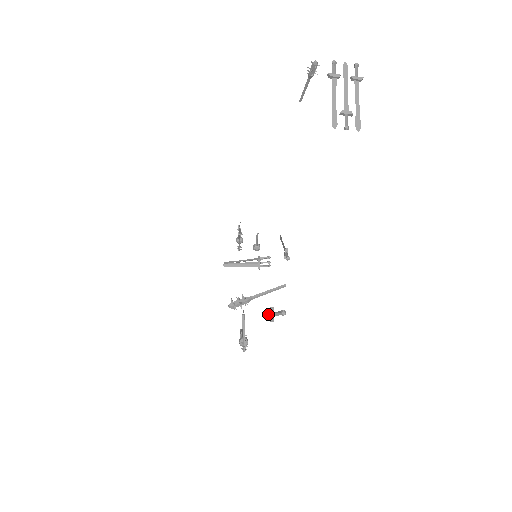
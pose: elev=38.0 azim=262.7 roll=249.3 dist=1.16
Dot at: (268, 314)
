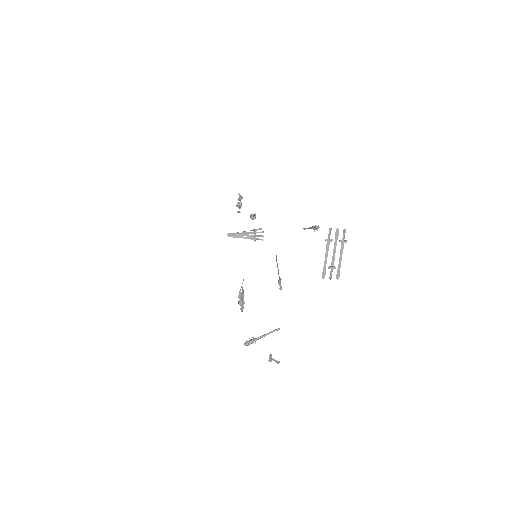
Dot at: (269, 358)
